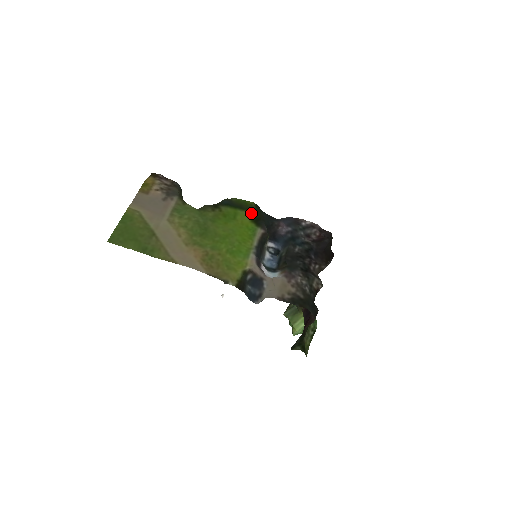
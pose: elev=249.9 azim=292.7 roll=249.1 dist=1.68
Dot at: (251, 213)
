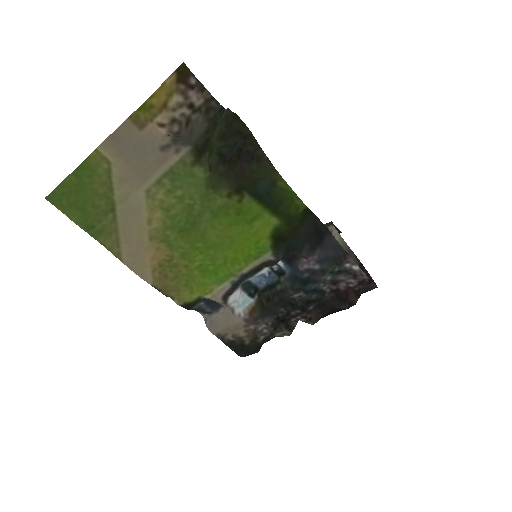
Dot at: (282, 224)
